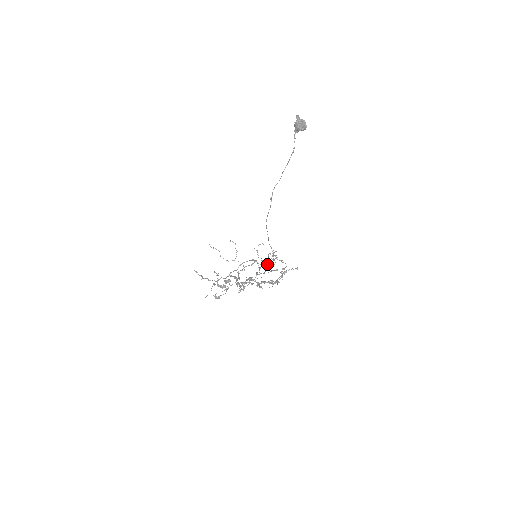
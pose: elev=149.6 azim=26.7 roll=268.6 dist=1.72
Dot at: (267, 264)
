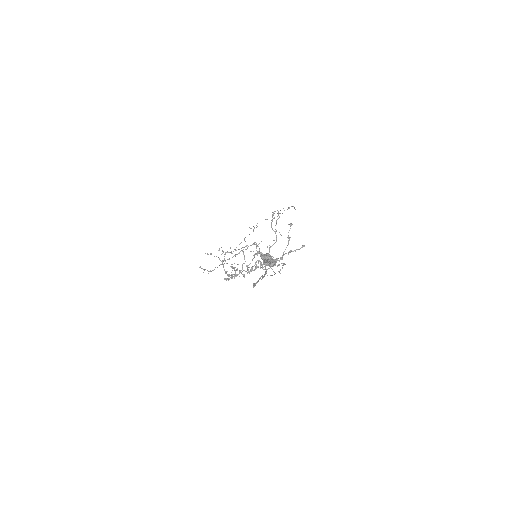
Dot at: occluded
